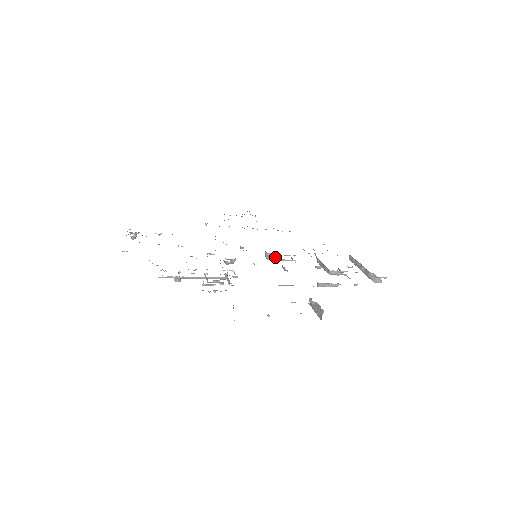
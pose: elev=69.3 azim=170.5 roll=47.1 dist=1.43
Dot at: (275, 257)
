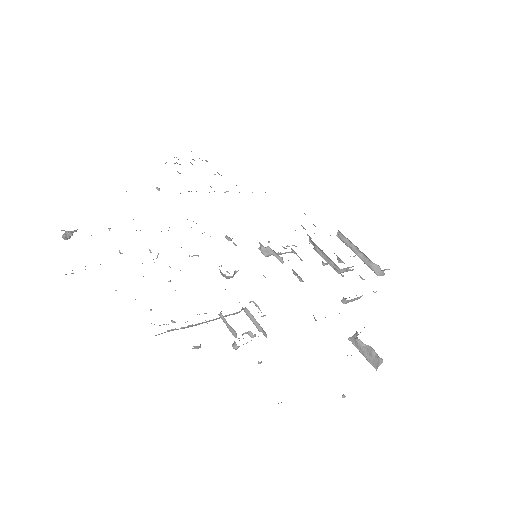
Dot at: occluded
